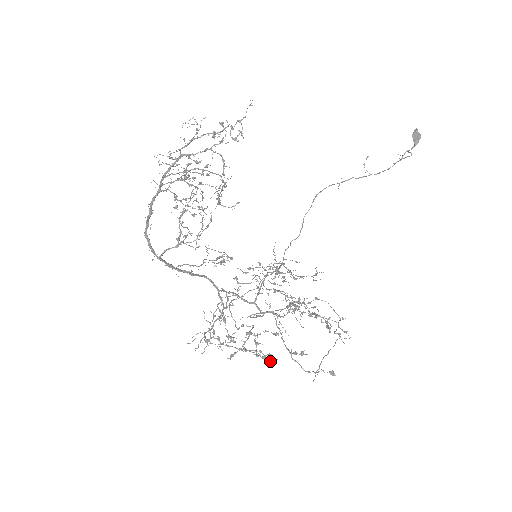
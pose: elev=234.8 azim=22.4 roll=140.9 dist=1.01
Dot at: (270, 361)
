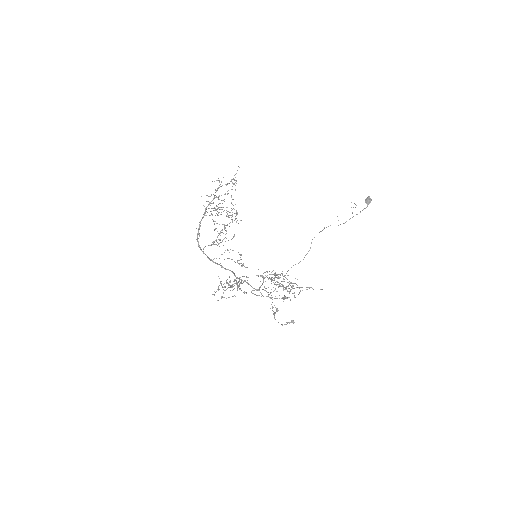
Dot at: (244, 293)
